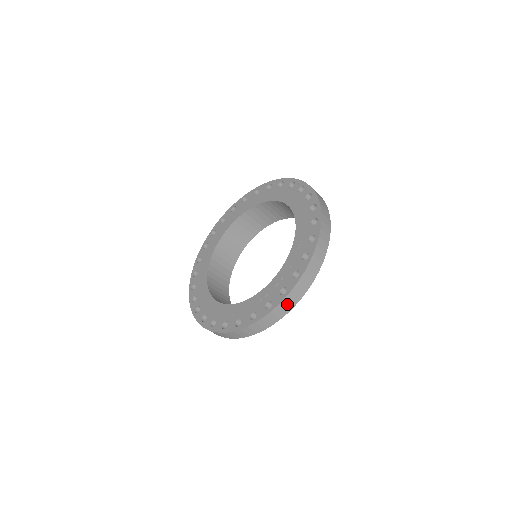
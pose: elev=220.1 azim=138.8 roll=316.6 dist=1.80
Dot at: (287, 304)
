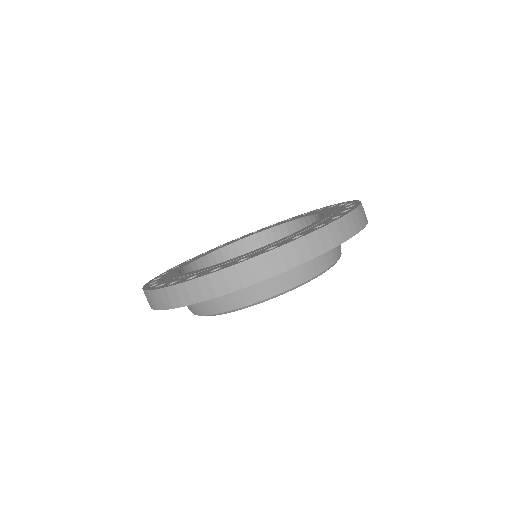
Dot at: (207, 286)
